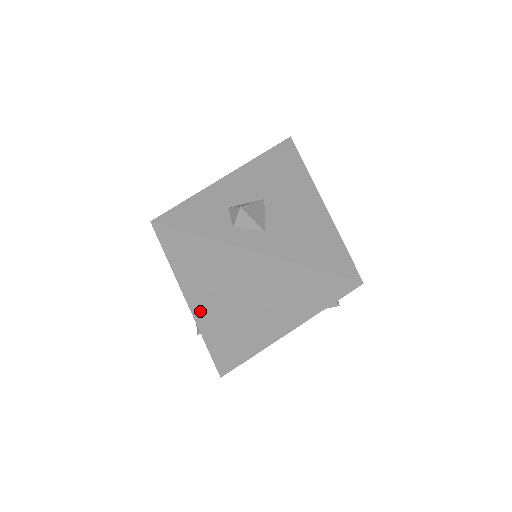
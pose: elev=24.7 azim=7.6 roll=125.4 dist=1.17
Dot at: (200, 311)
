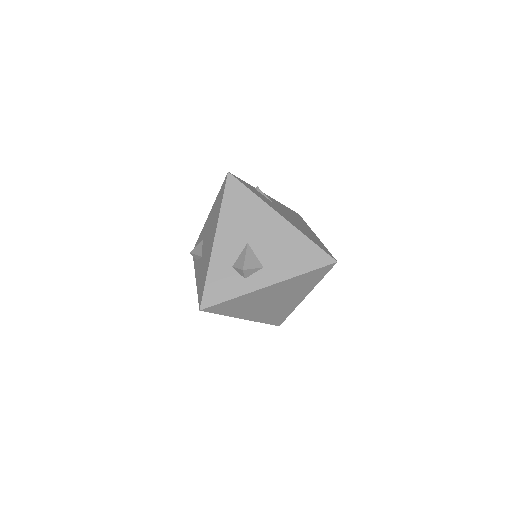
Dot at: (251, 317)
